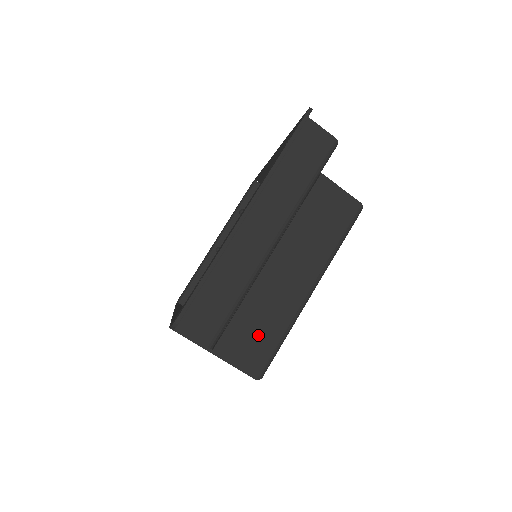
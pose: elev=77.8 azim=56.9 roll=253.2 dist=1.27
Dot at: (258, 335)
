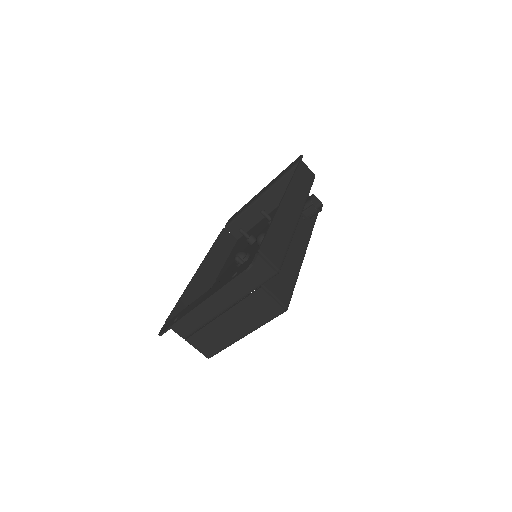
Dot at: (209, 343)
